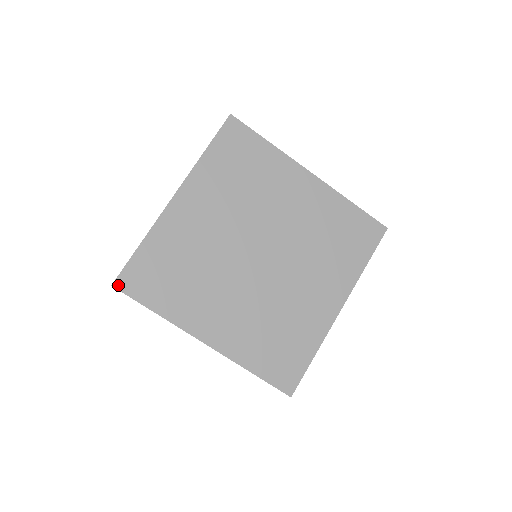
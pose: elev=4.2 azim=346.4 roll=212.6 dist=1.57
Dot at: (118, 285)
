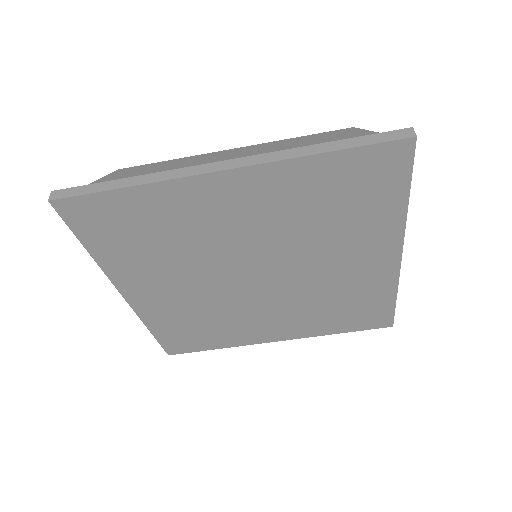
Dot at: (172, 353)
